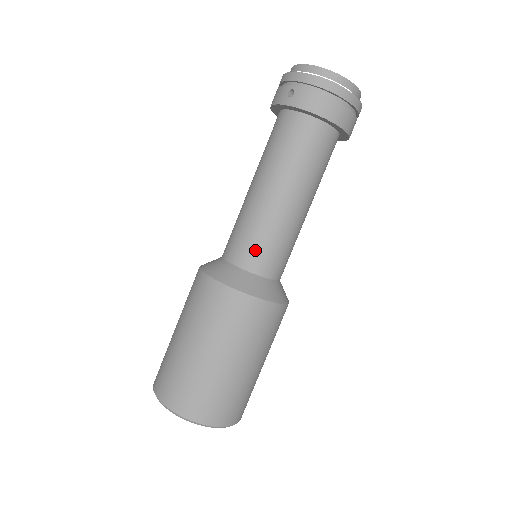
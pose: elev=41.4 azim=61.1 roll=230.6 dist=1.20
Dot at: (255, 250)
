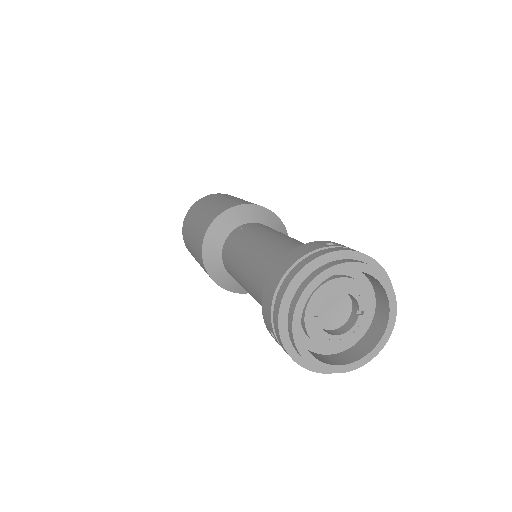
Dot at: occluded
